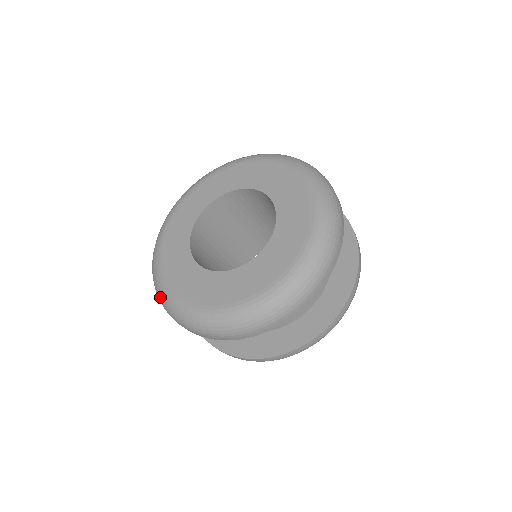
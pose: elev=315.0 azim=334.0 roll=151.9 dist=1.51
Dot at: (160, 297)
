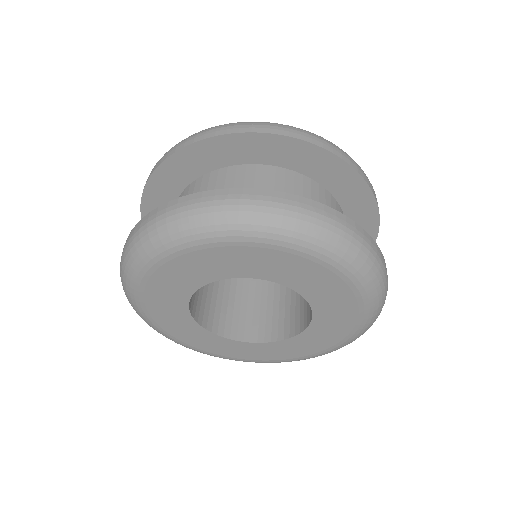
Dot at: occluded
